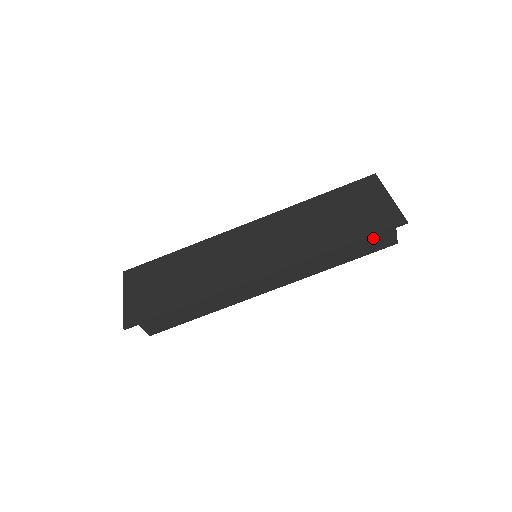
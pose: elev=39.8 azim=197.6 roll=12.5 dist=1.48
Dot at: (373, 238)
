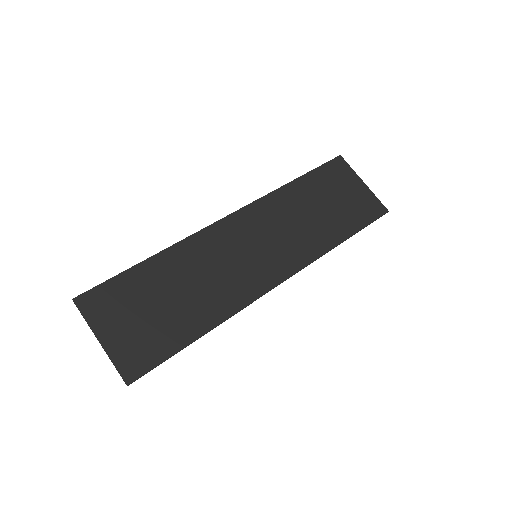
Dot at: occluded
